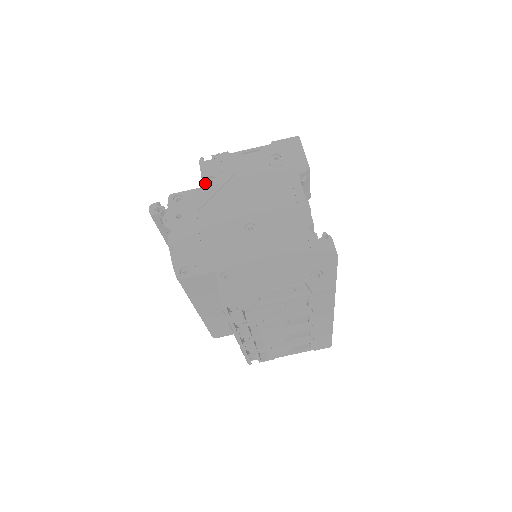
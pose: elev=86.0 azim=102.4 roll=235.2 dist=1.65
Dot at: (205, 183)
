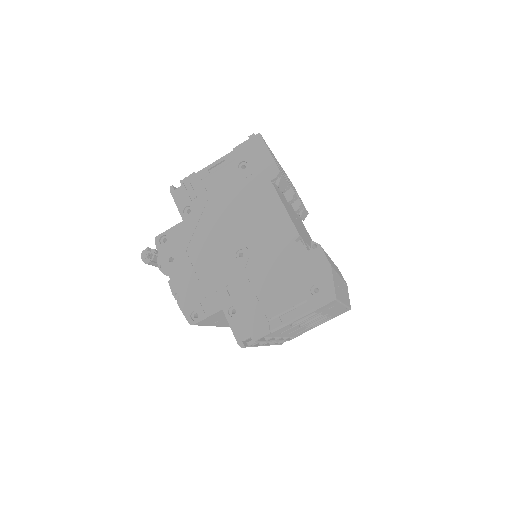
Dot at: (184, 216)
